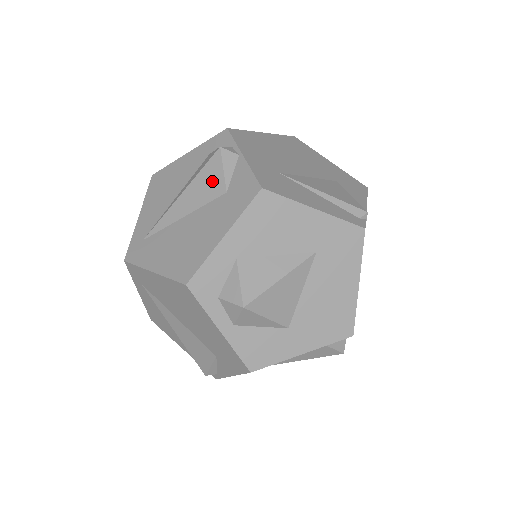
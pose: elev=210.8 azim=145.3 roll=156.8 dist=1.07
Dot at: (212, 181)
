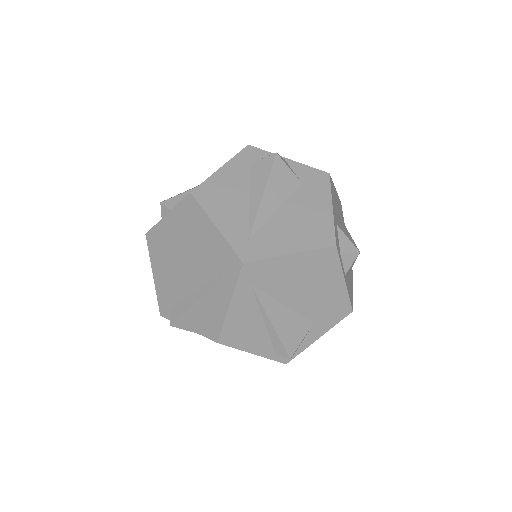
Dot at: (285, 177)
